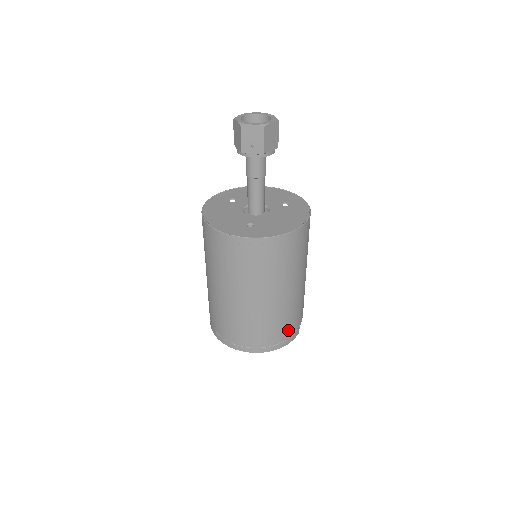
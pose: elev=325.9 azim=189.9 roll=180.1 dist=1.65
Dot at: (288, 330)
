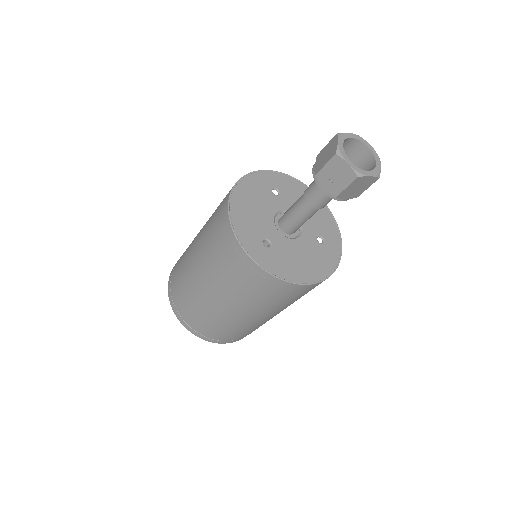
Dot at: (232, 336)
